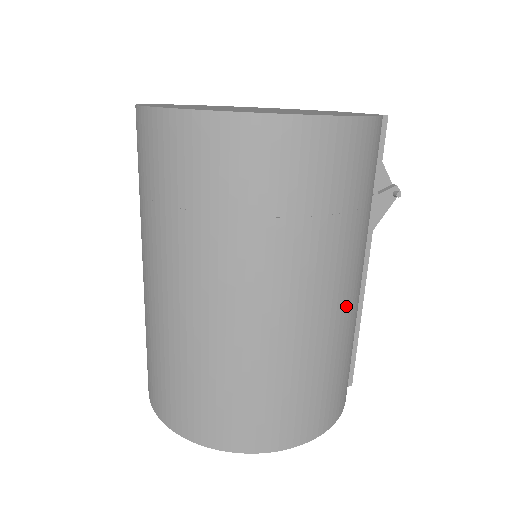
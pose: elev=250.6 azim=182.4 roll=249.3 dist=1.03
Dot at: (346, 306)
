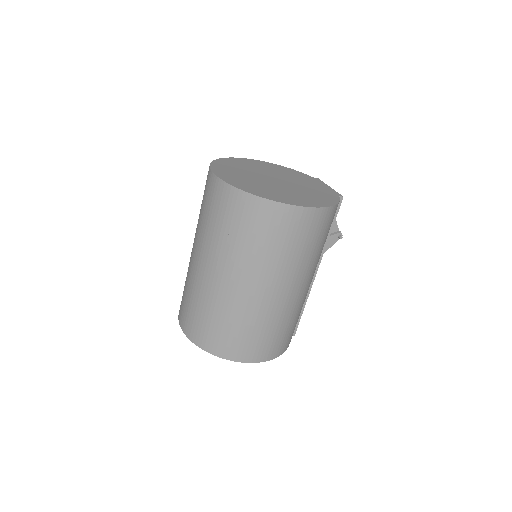
Dot at: (301, 294)
